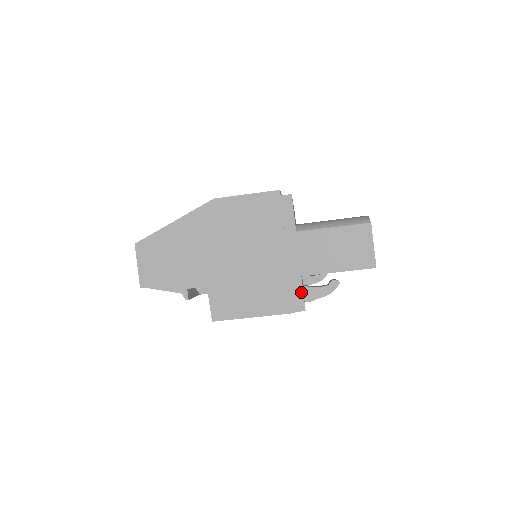
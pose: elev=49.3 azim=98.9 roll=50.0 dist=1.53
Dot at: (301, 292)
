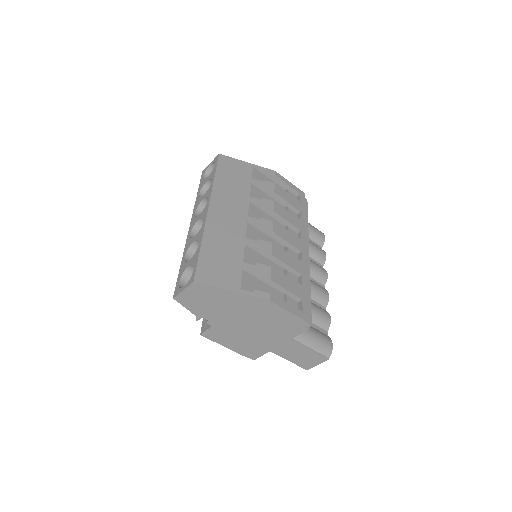
Dot at: (261, 355)
